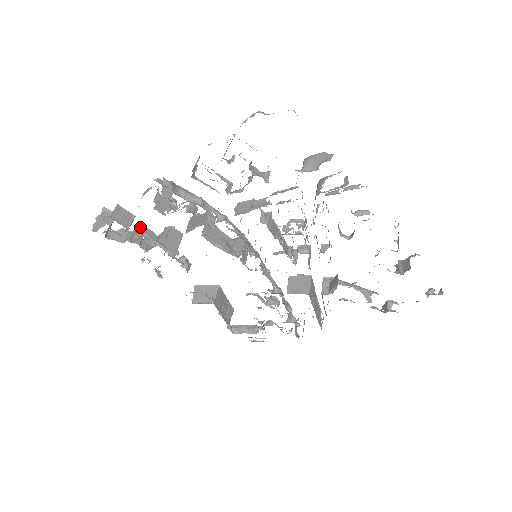
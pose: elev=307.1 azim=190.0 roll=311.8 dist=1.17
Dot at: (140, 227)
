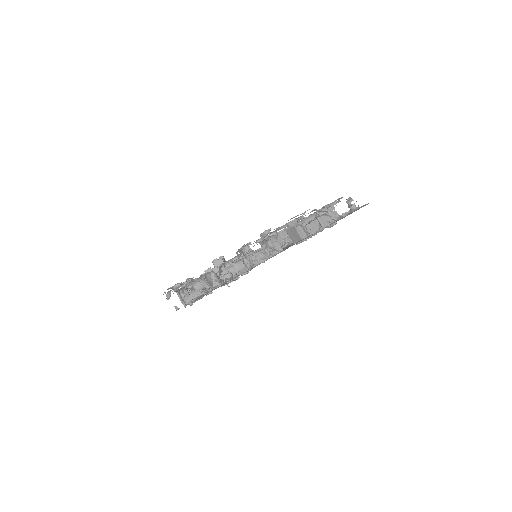
Dot at: occluded
